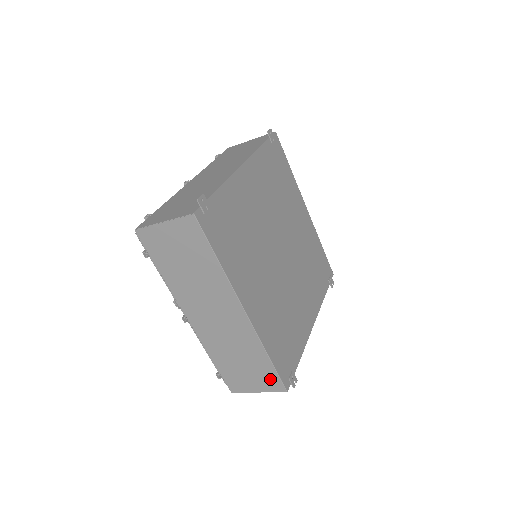
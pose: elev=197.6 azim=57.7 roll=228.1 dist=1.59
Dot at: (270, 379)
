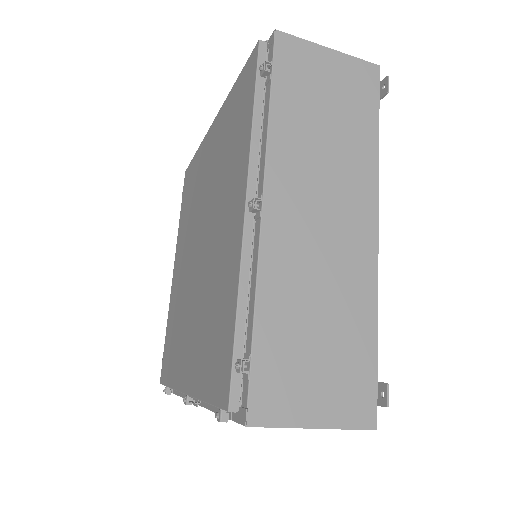
Dot at: occluded
